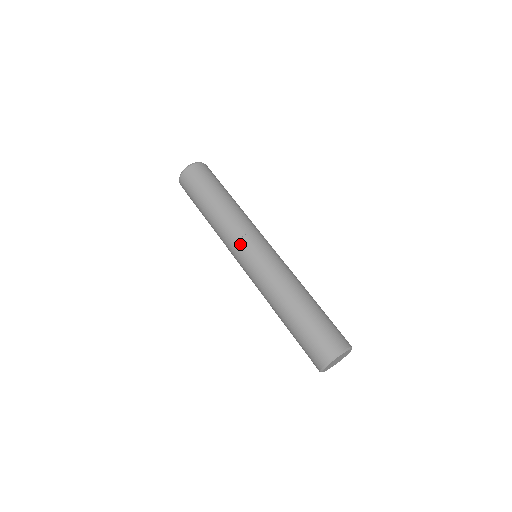
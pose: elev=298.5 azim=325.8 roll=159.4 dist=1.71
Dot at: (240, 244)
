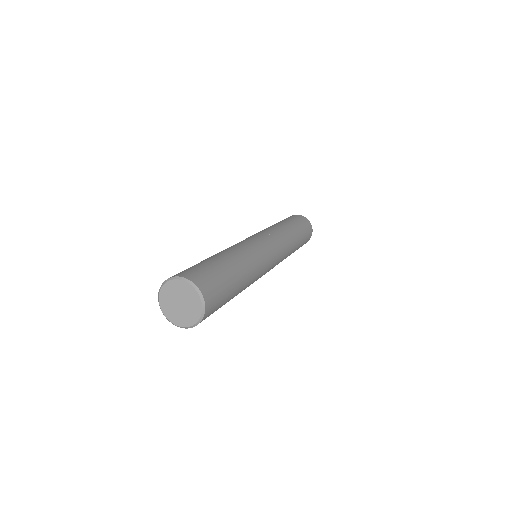
Dot at: (264, 234)
